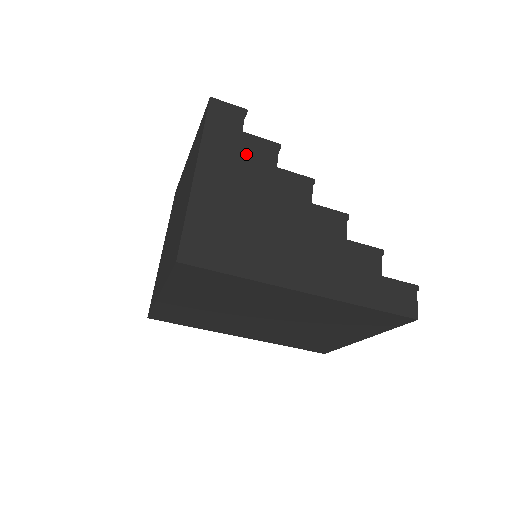
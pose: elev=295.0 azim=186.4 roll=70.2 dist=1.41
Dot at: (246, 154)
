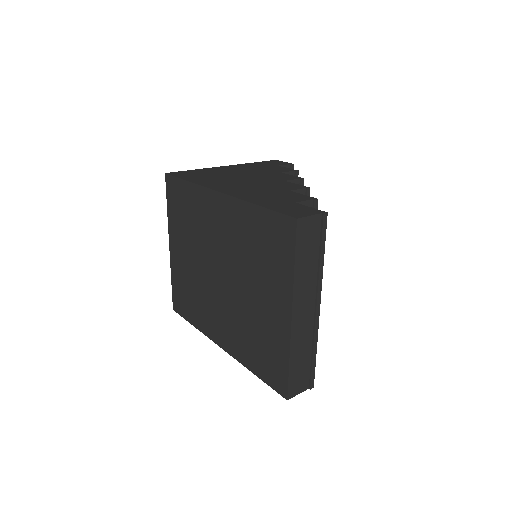
Dot at: (267, 168)
